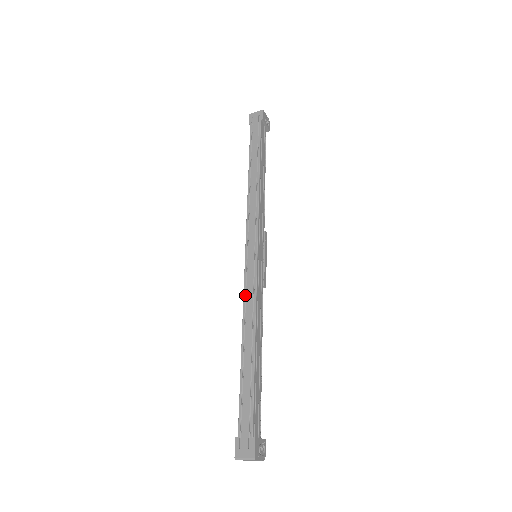
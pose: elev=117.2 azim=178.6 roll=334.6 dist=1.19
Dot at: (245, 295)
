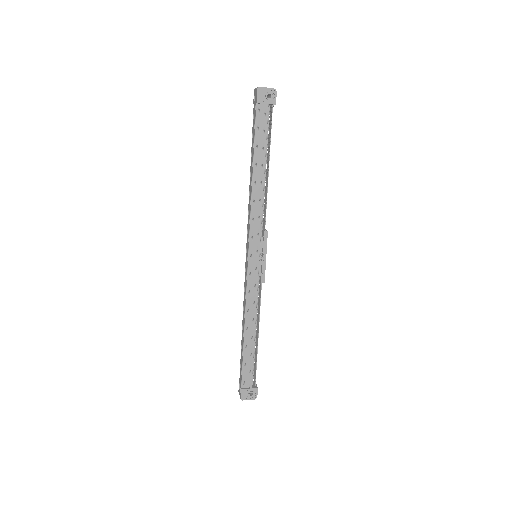
Dot at: (244, 291)
